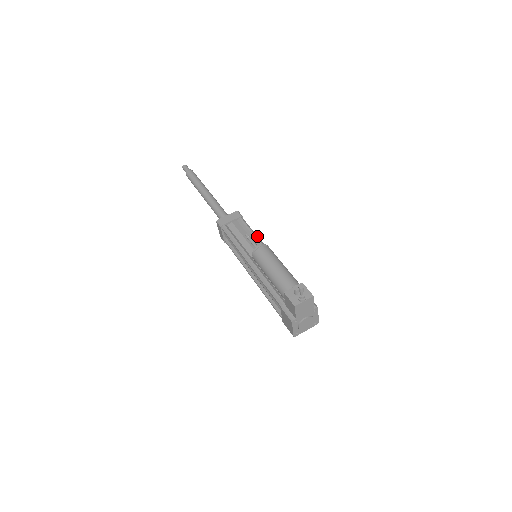
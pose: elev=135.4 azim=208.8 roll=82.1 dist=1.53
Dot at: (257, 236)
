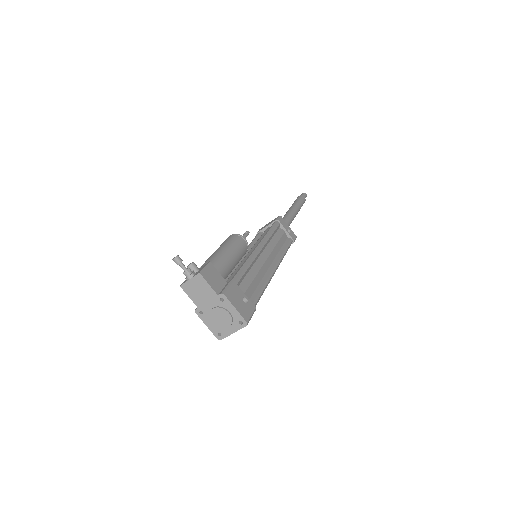
Dot at: (268, 235)
